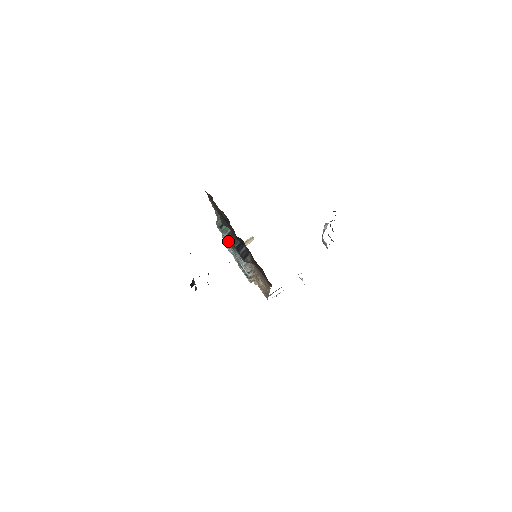
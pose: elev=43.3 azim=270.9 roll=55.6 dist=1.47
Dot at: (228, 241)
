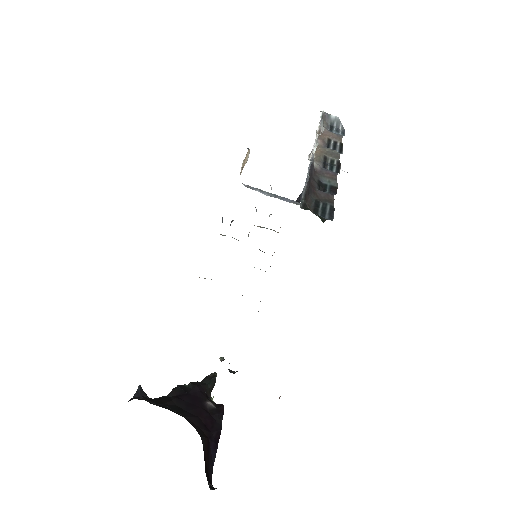
Dot at: occluded
